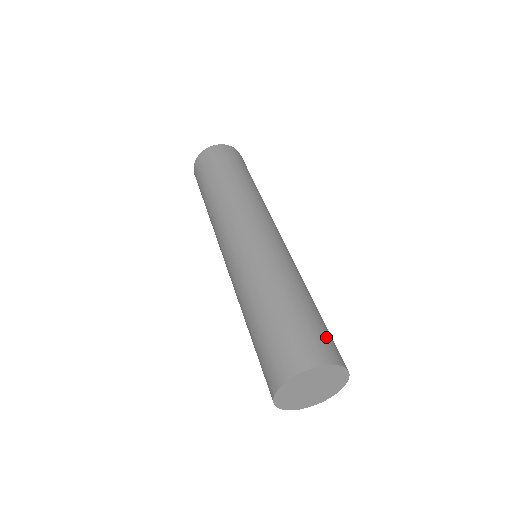
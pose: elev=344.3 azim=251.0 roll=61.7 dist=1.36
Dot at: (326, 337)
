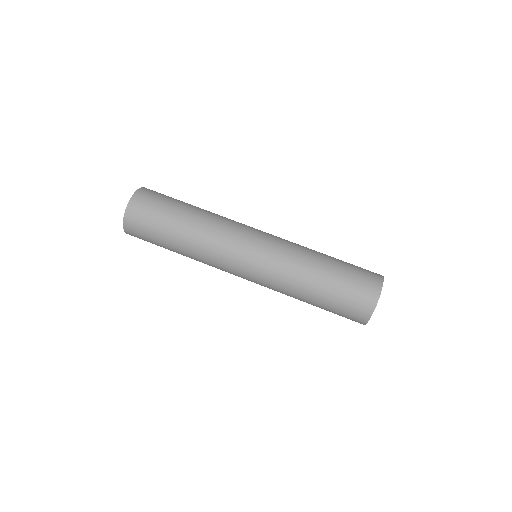
Dot at: (362, 273)
